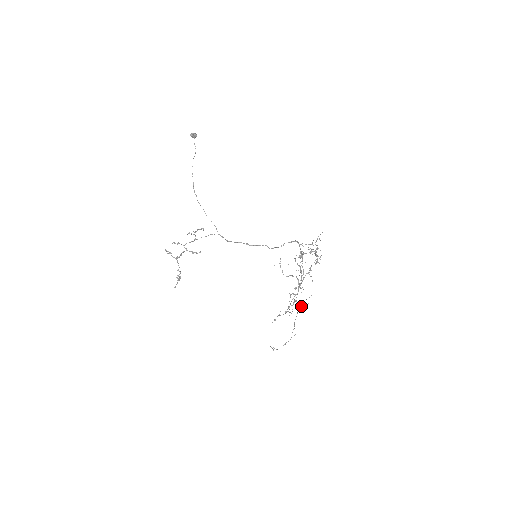
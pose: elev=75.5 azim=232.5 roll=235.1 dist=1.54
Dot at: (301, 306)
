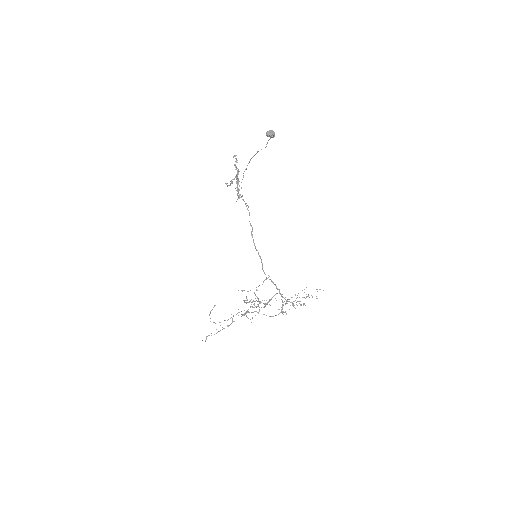
Dot at: (246, 315)
